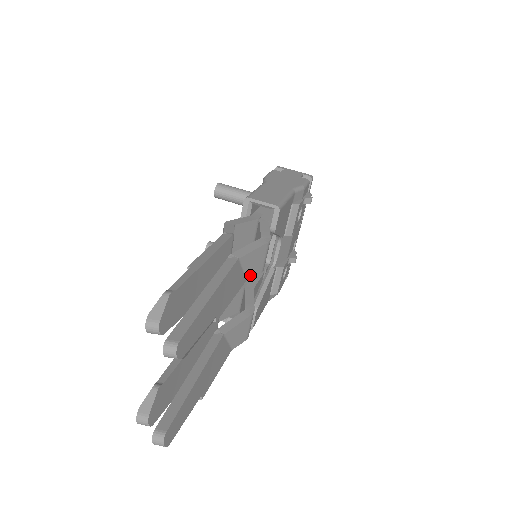
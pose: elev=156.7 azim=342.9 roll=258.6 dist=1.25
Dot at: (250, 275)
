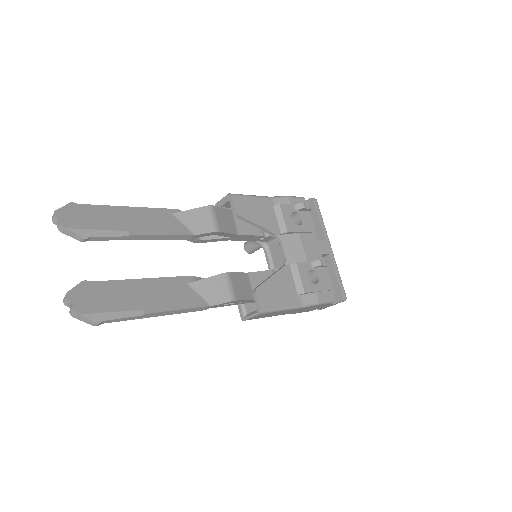
Dot at: (198, 231)
